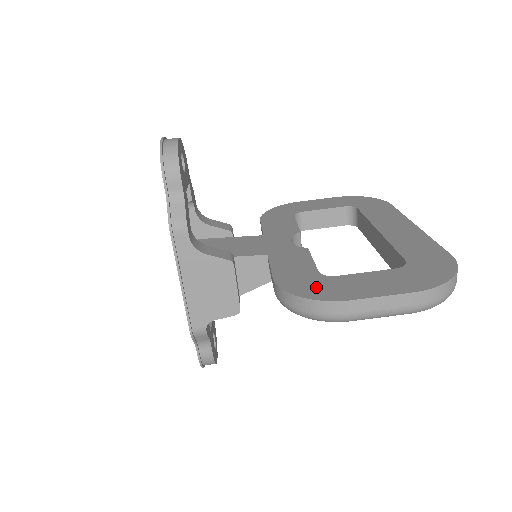
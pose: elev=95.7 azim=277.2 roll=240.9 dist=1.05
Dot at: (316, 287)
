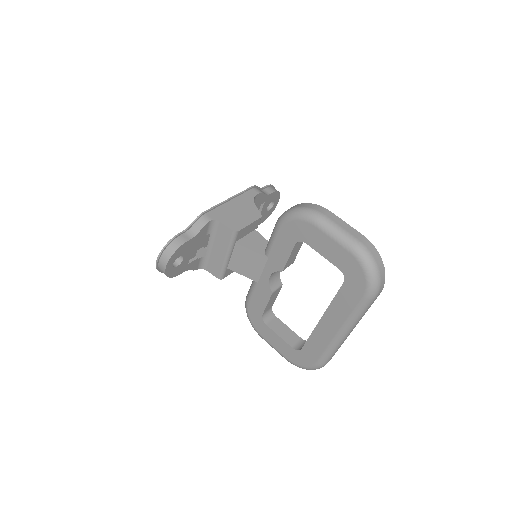
Dot at: occluded
